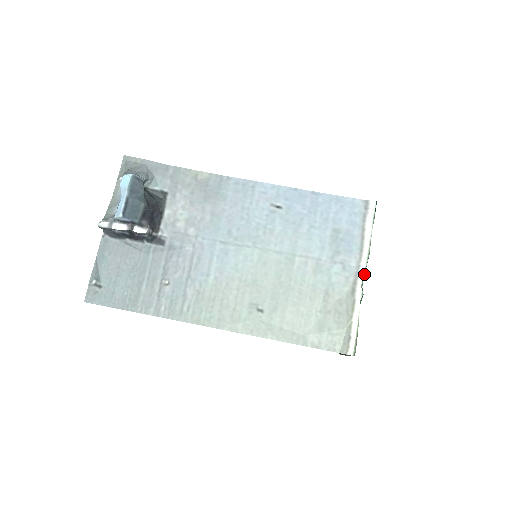
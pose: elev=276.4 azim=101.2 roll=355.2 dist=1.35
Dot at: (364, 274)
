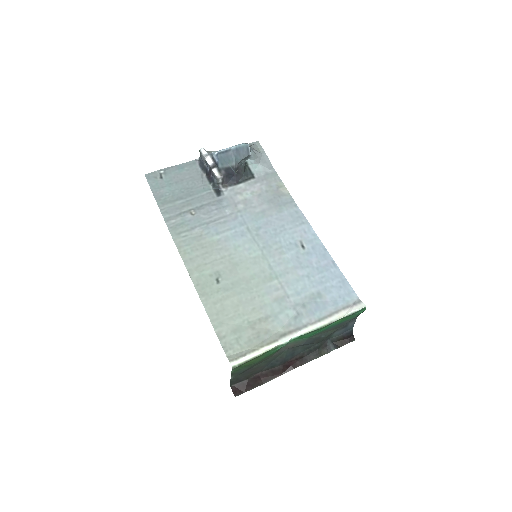
Dot at: (303, 334)
